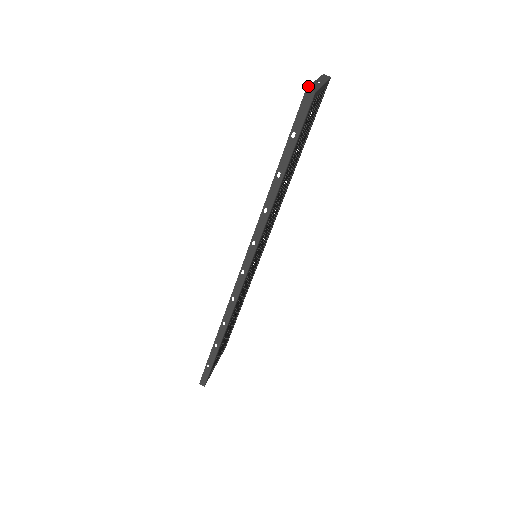
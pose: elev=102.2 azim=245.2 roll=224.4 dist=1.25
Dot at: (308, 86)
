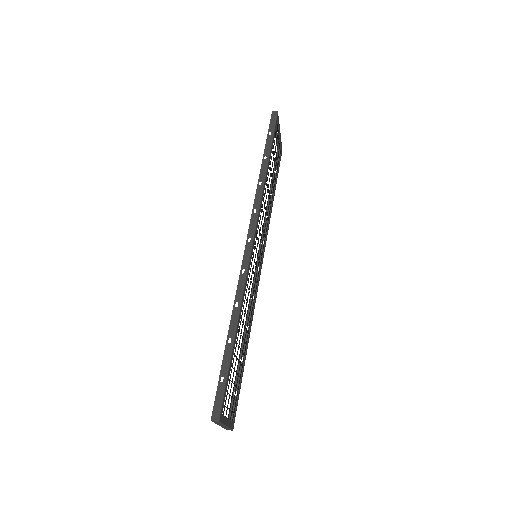
Dot at: occluded
